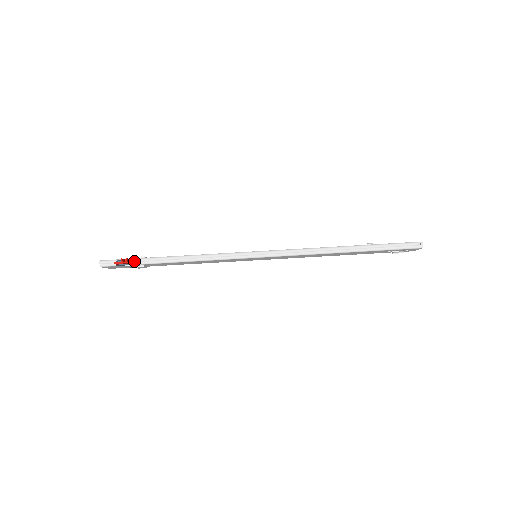
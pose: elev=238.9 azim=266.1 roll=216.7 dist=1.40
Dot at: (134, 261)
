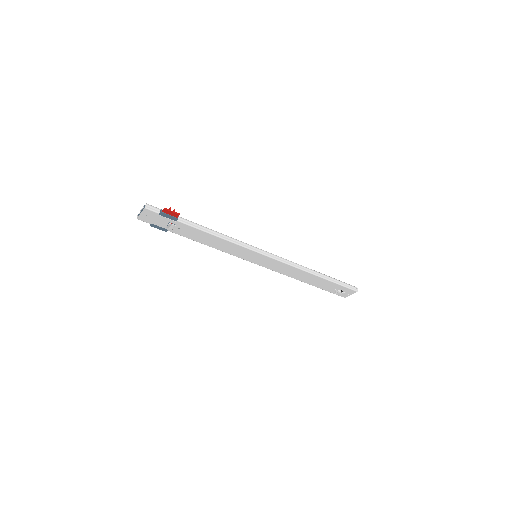
Dot at: (179, 214)
